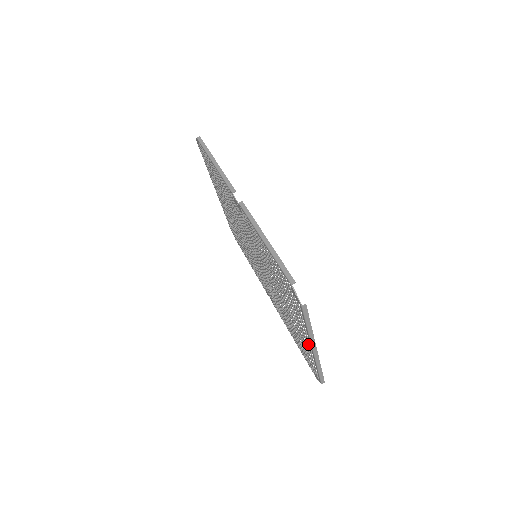
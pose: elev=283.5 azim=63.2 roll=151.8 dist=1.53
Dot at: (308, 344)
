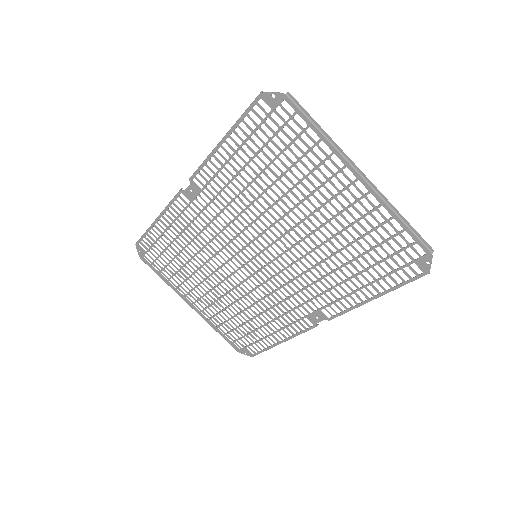
Dot at: (354, 186)
